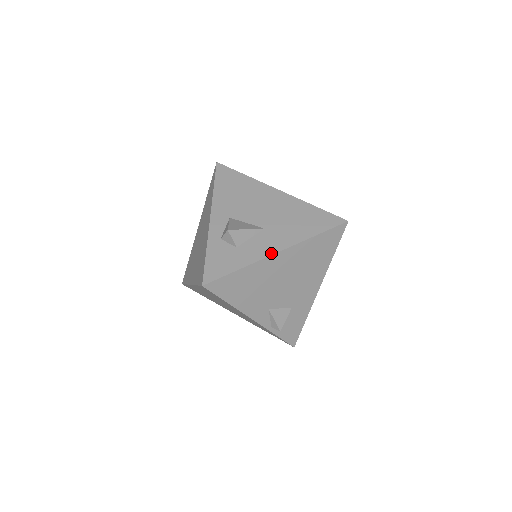
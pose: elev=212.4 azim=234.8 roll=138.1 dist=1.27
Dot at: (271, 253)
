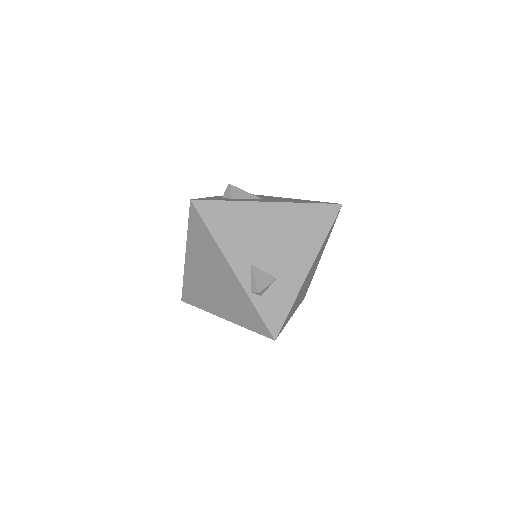
Dot at: (262, 201)
